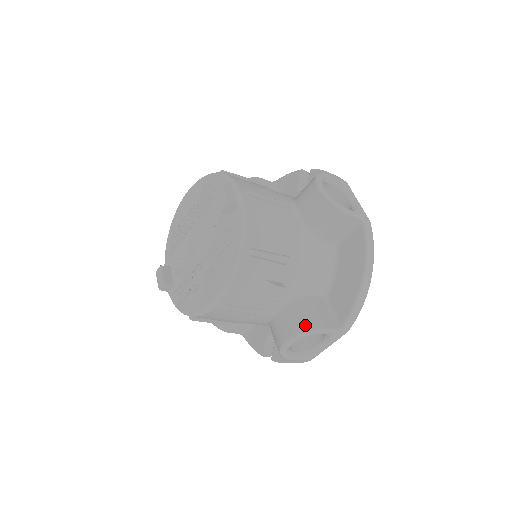
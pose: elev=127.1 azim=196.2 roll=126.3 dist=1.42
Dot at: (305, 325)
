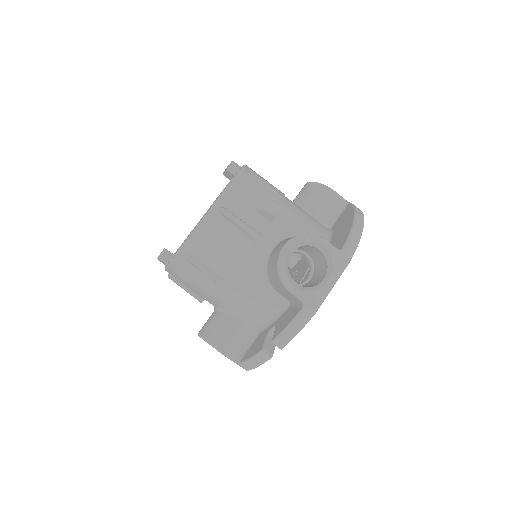
Dot at: occluded
